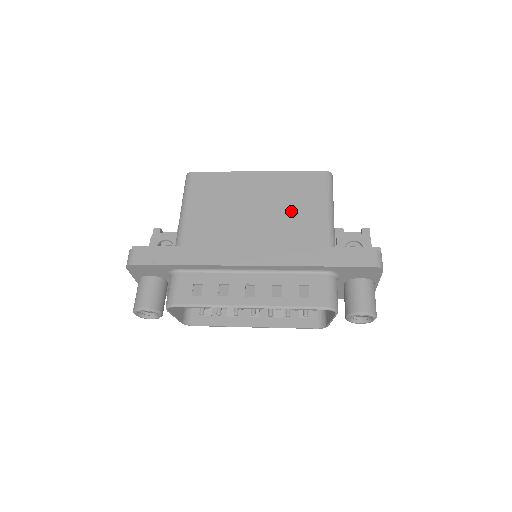
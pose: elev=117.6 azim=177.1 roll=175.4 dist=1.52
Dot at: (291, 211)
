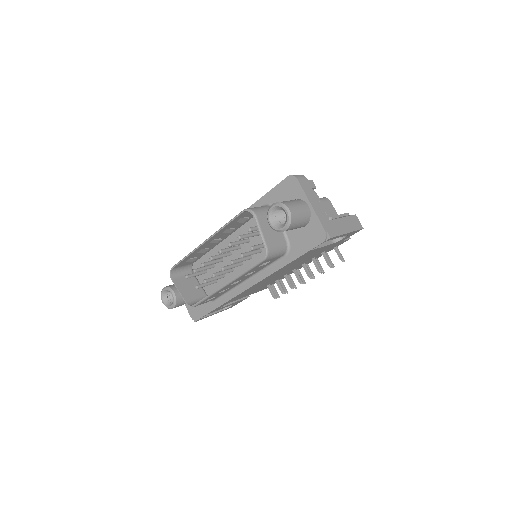
Dot at: occluded
